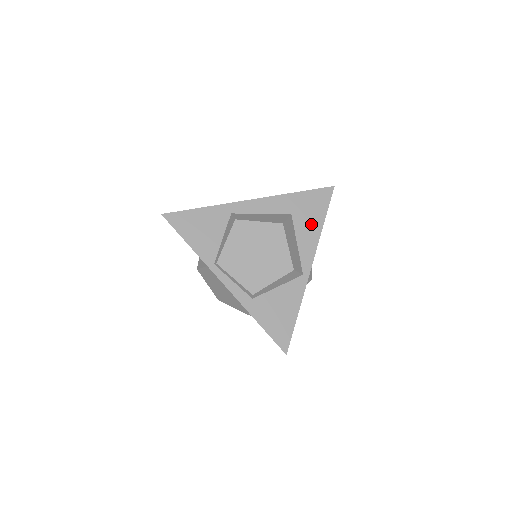
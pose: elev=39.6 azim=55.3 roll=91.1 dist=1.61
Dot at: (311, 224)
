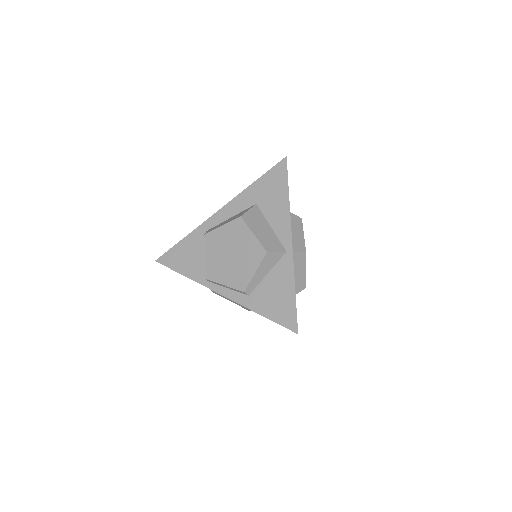
Dot at: (277, 202)
